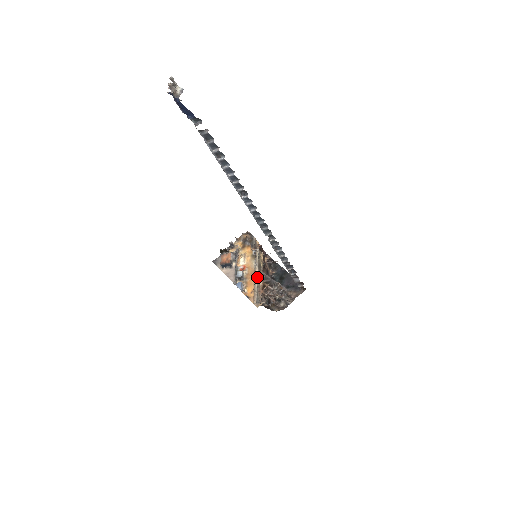
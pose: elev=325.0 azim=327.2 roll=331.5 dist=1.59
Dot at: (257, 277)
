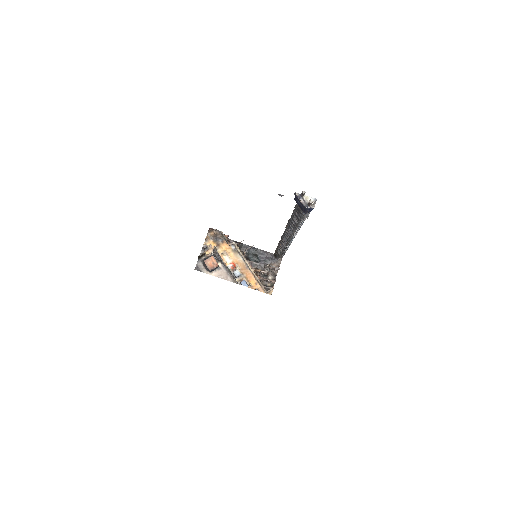
Dot at: (251, 269)
